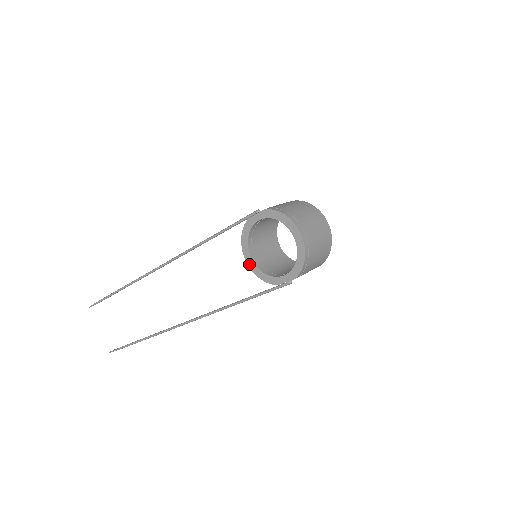
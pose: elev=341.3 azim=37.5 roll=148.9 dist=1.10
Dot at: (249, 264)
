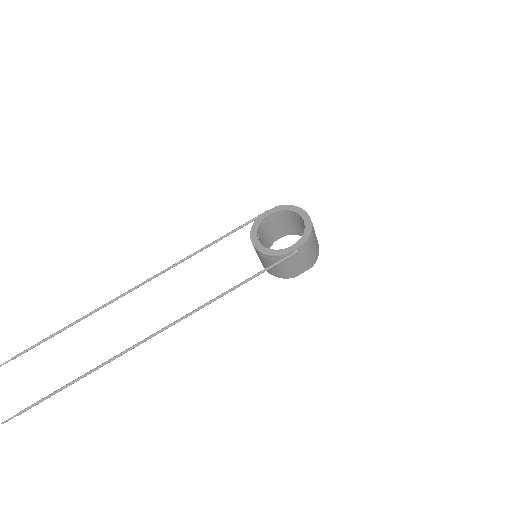
Dot at: (257, 247)
